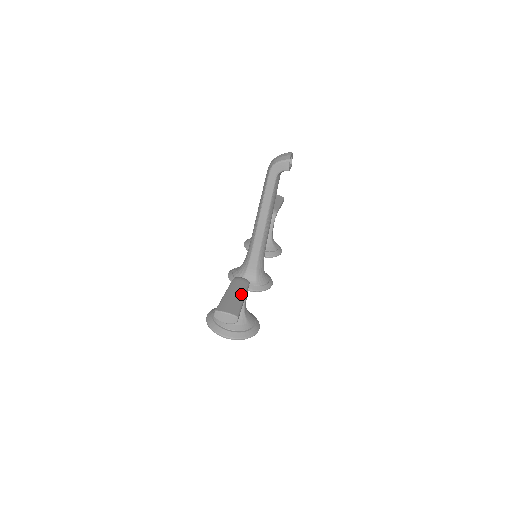
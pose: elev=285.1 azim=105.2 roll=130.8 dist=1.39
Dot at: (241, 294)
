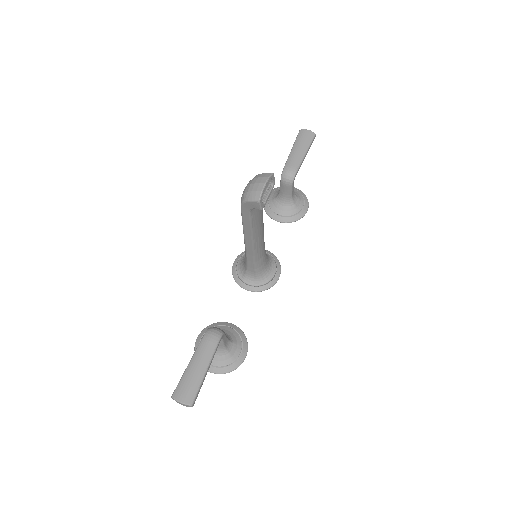
Dot at: (204, 366)
